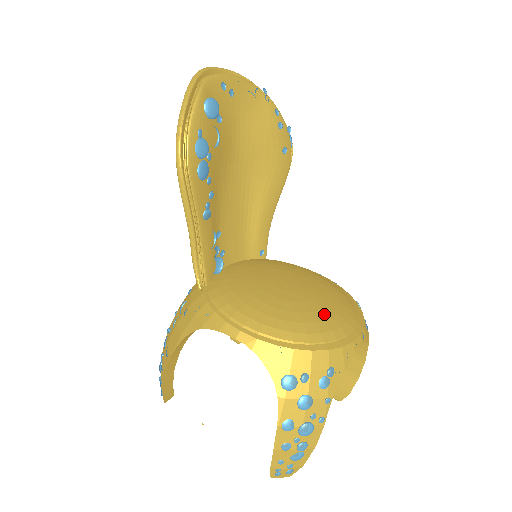
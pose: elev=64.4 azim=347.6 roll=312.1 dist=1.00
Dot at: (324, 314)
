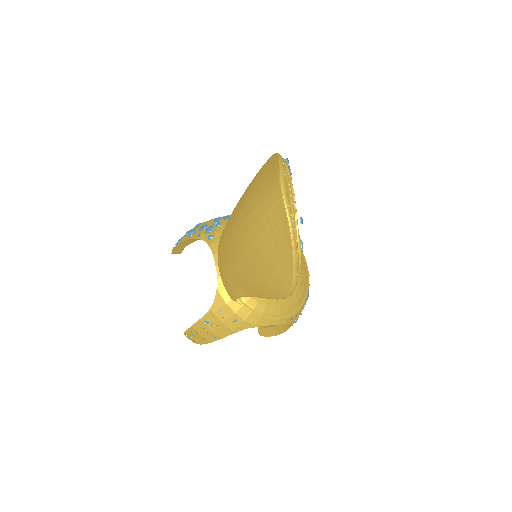
Dot at: occluded
